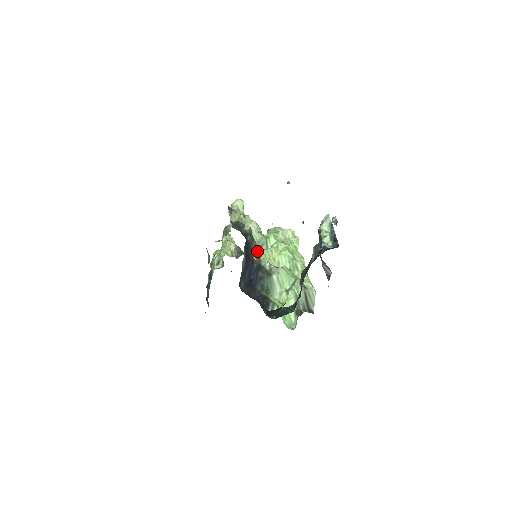
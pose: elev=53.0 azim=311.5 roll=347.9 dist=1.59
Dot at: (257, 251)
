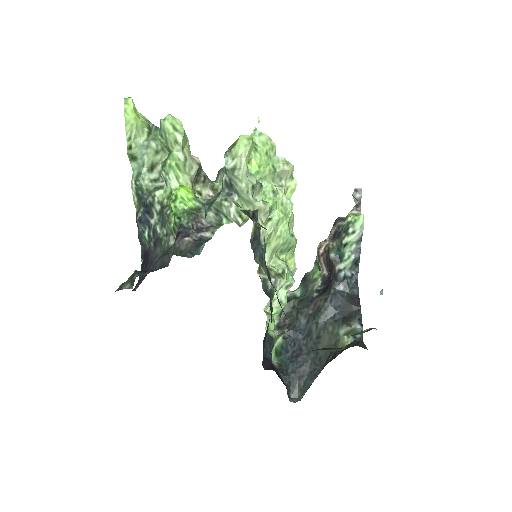
Dot at: occluded
